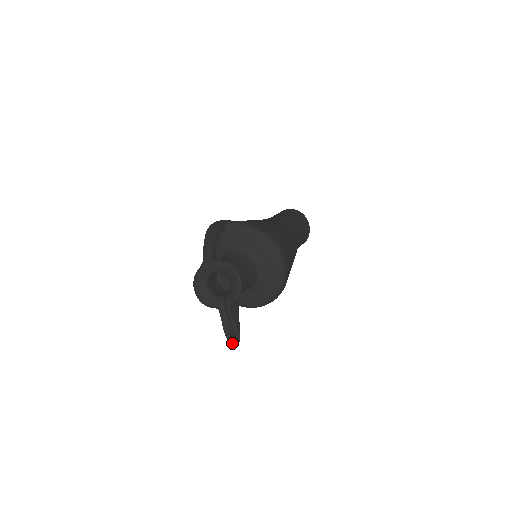
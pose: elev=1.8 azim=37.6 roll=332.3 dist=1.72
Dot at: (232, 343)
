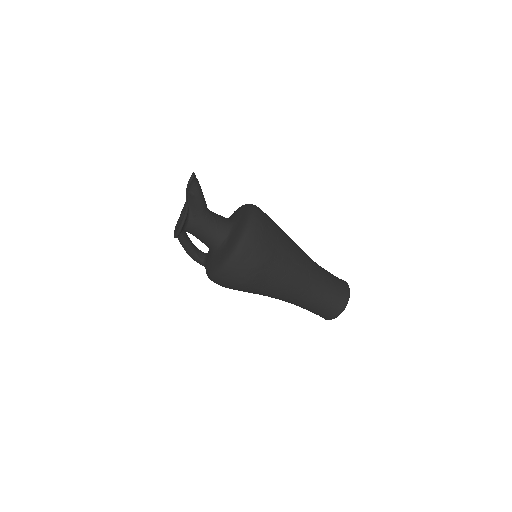
Dot at: (190, 177)
